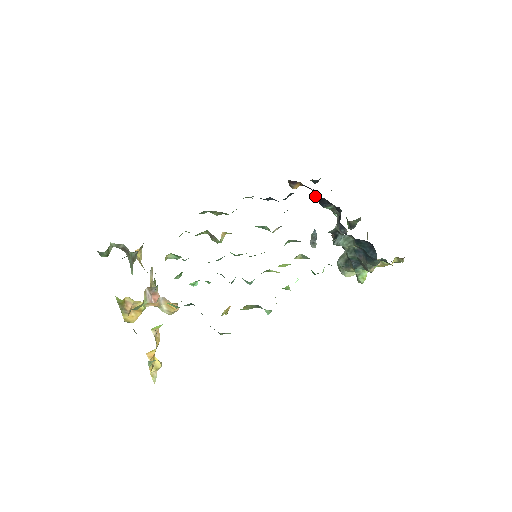
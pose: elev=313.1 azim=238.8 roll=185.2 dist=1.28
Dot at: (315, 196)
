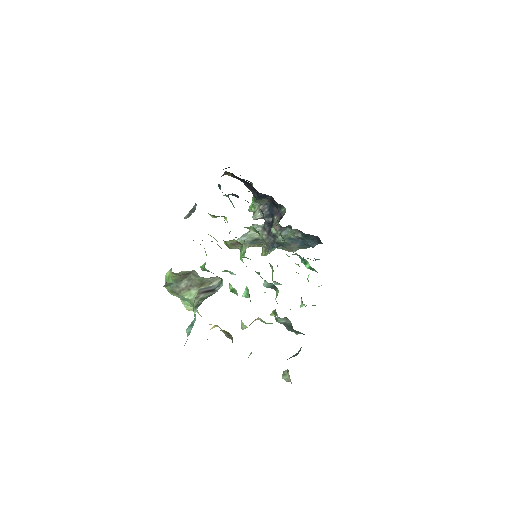
Dot at: occluded
